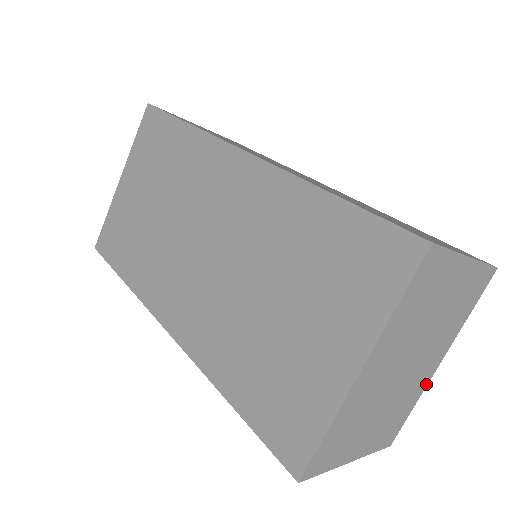
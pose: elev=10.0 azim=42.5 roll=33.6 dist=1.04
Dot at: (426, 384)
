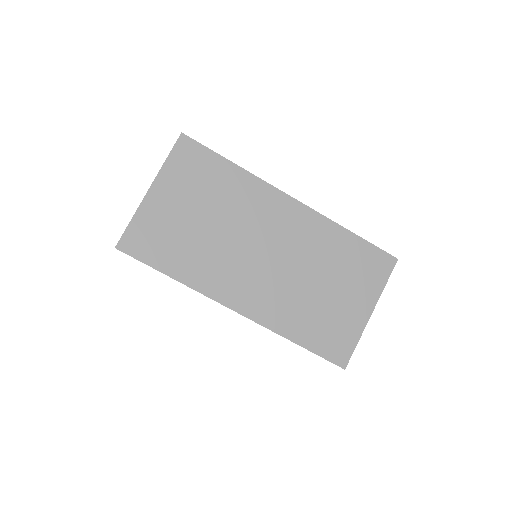
Dot at: occluded
